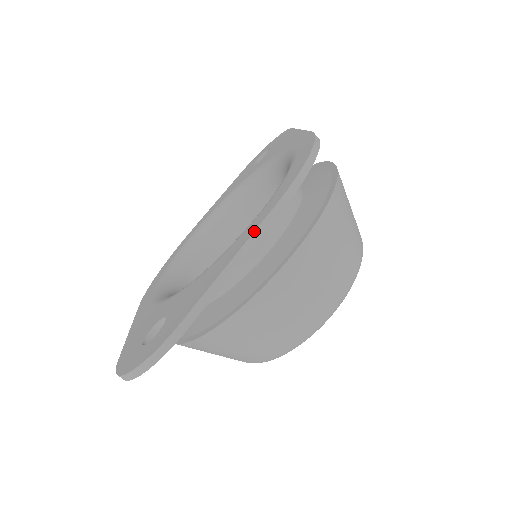
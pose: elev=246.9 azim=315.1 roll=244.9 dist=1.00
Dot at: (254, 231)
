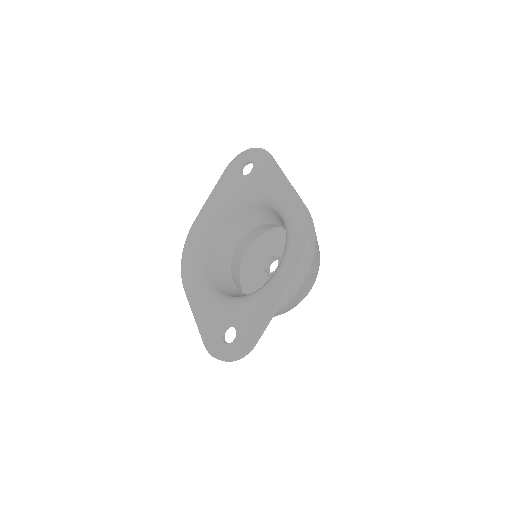
Dot at: (285, 292)
